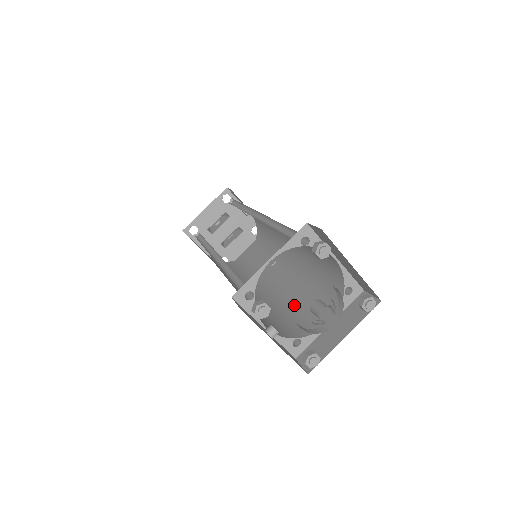
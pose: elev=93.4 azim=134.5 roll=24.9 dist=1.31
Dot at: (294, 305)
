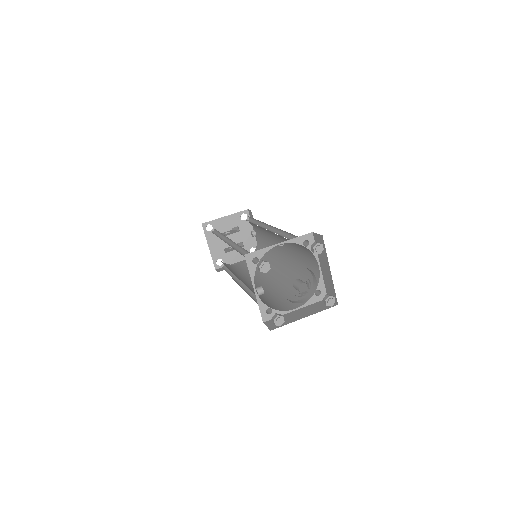
Dot at: (272, 296)
